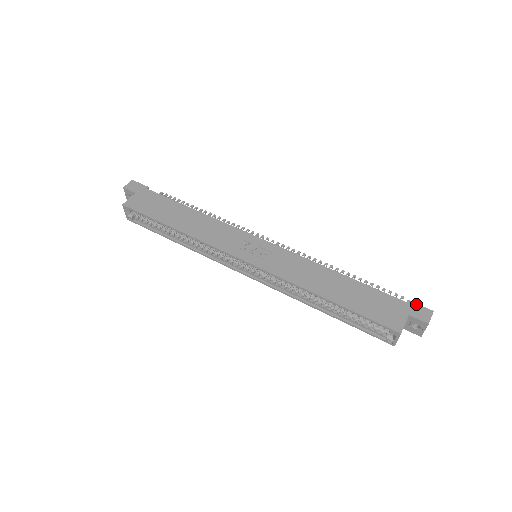
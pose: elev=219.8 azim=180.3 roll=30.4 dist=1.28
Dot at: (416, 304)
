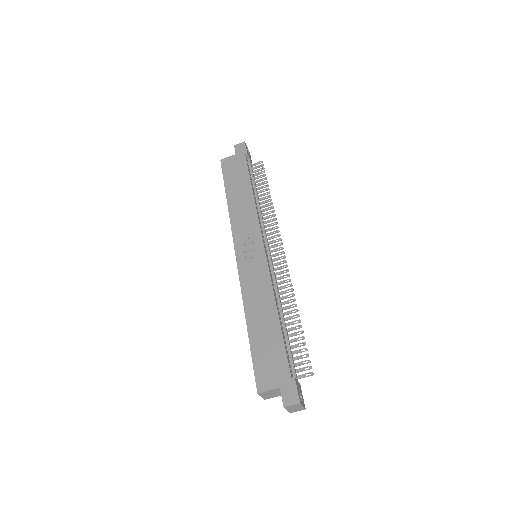
Dot at: (295, 386)
